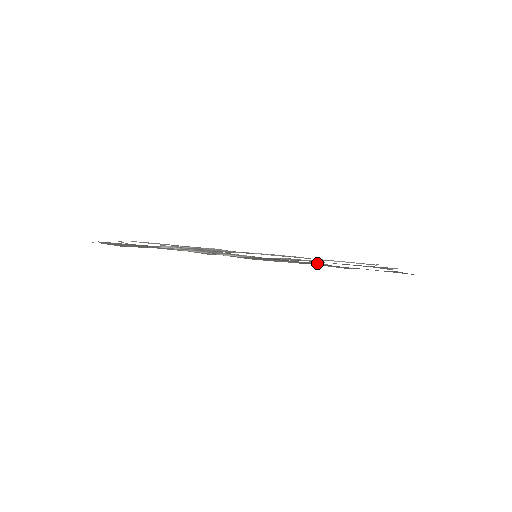
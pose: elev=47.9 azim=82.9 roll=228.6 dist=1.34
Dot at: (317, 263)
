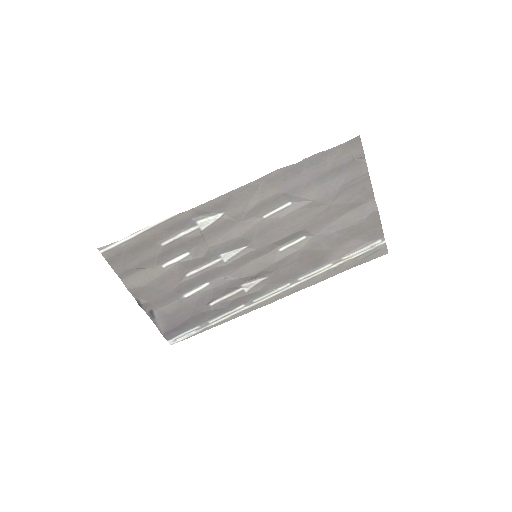
Dot at: (287, 207)
